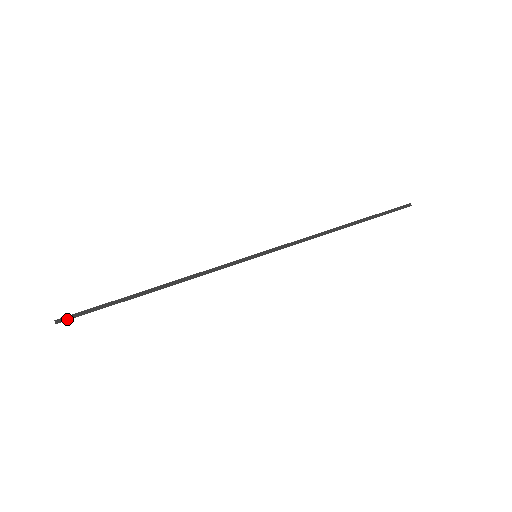
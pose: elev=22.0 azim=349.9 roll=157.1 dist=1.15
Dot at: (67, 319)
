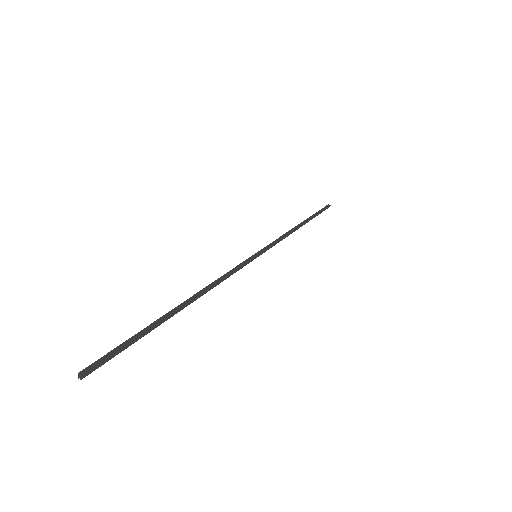
Dot at: (97, 366)
